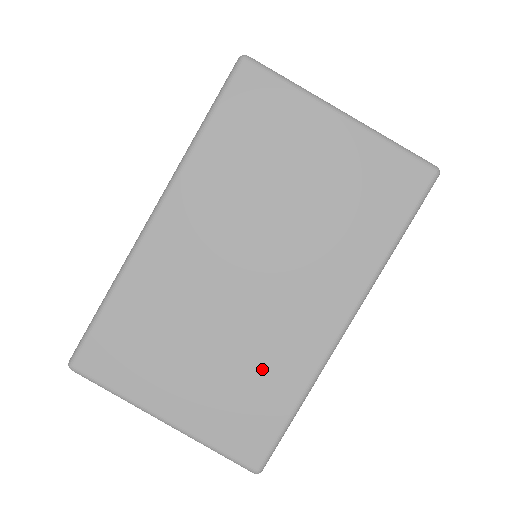
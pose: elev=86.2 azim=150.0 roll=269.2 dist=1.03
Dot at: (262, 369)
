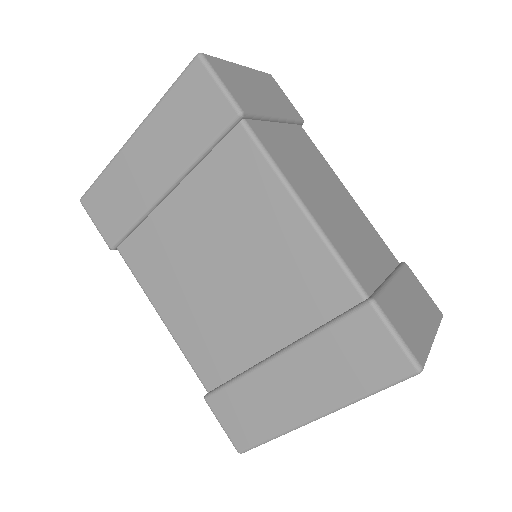
Dot at: occluded
